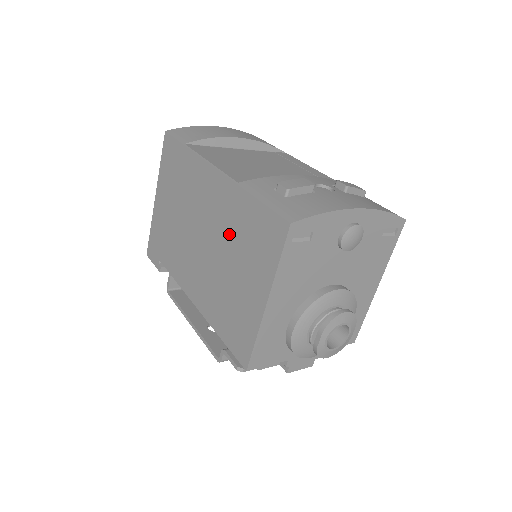
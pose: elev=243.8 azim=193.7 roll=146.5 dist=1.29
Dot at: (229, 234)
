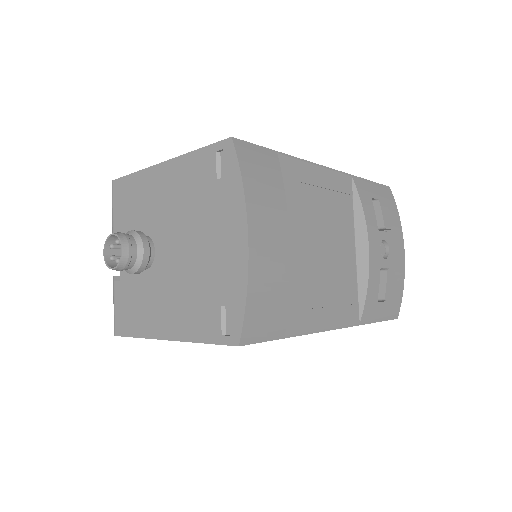
Dot at: occluded
